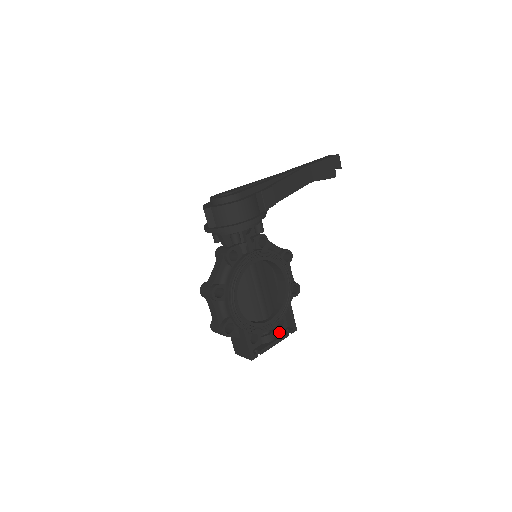
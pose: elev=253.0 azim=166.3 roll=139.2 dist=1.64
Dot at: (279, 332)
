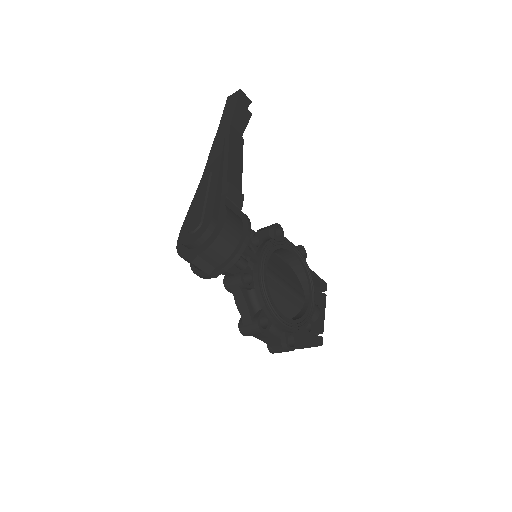
Dot at: (315, 299)
